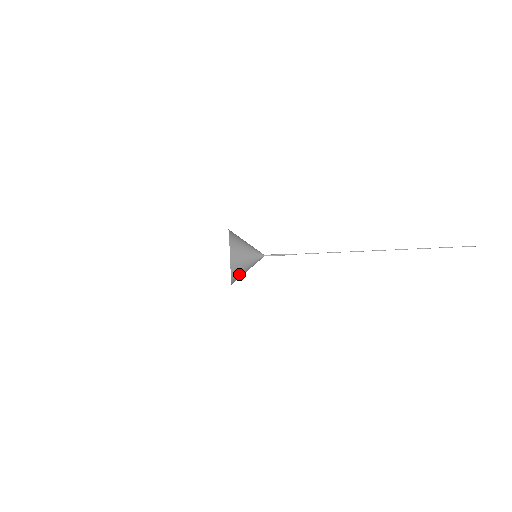
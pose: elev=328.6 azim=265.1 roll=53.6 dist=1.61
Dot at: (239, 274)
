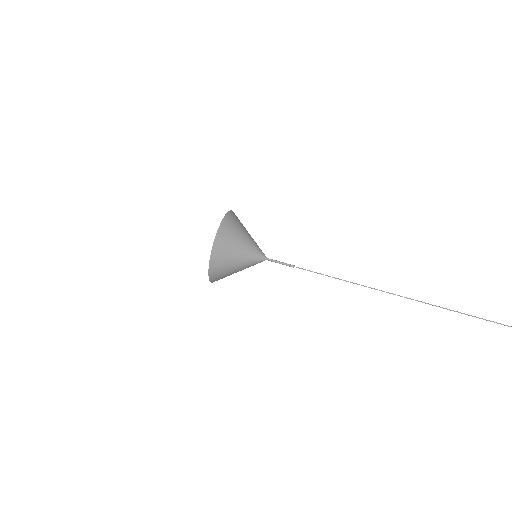
Dot at: (226, 276)
